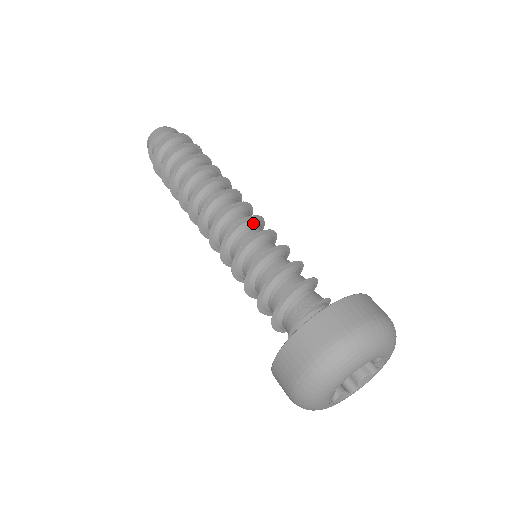
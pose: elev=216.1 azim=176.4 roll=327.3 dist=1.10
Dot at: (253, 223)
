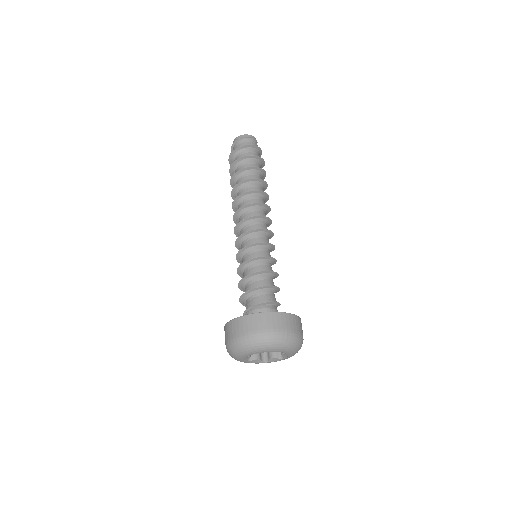
Dot at: (248, 236)
